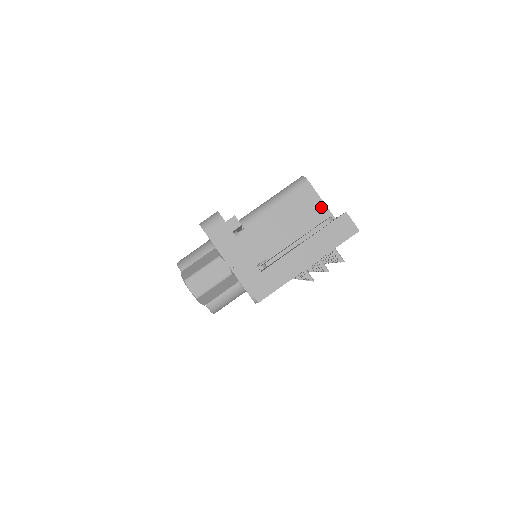
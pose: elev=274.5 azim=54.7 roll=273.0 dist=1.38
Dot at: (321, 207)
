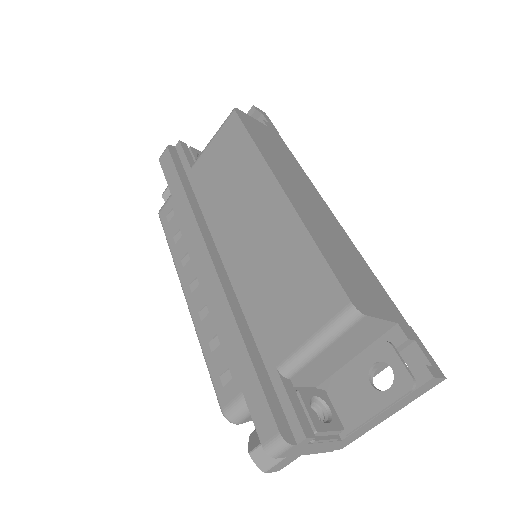
Dot at: (381, 324)
